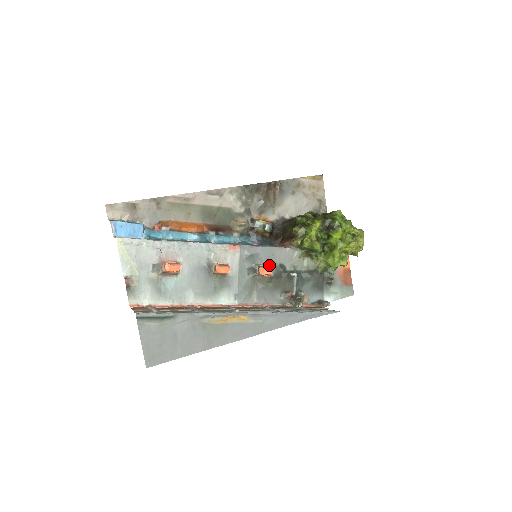
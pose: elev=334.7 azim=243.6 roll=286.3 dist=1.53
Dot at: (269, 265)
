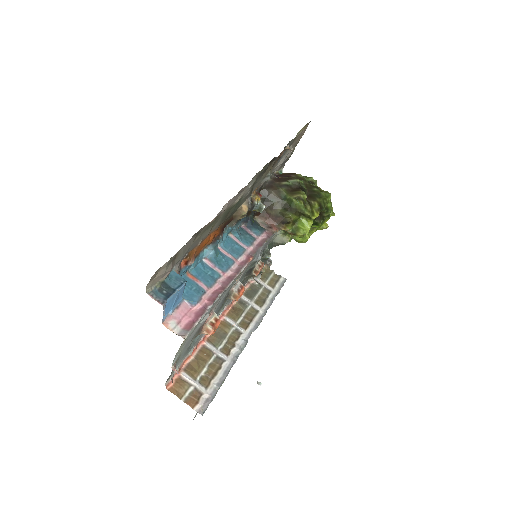
Dot at: occluded
